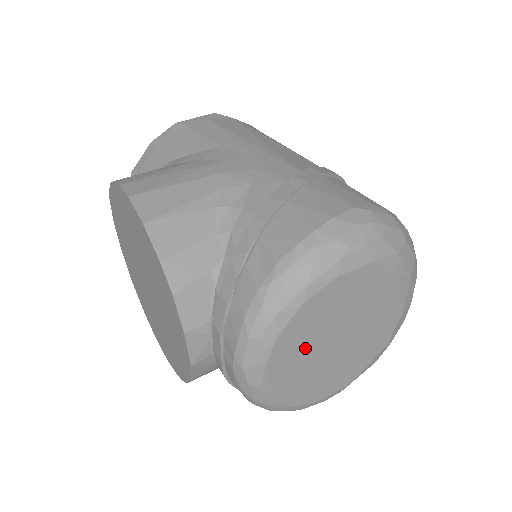
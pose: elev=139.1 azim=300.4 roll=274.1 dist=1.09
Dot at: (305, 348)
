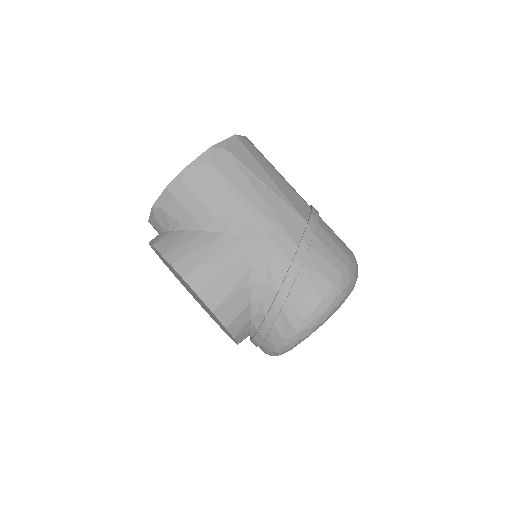
Dot at: occluded
